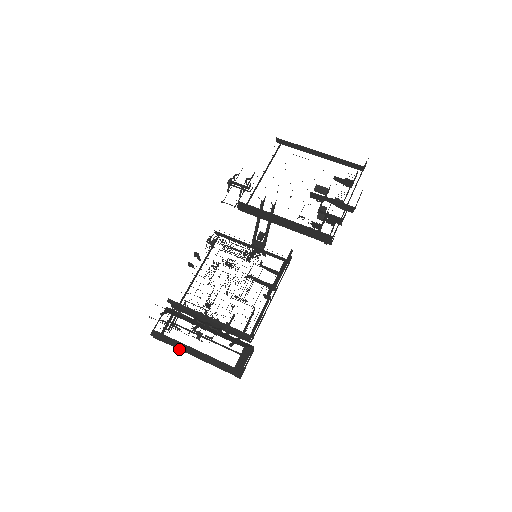
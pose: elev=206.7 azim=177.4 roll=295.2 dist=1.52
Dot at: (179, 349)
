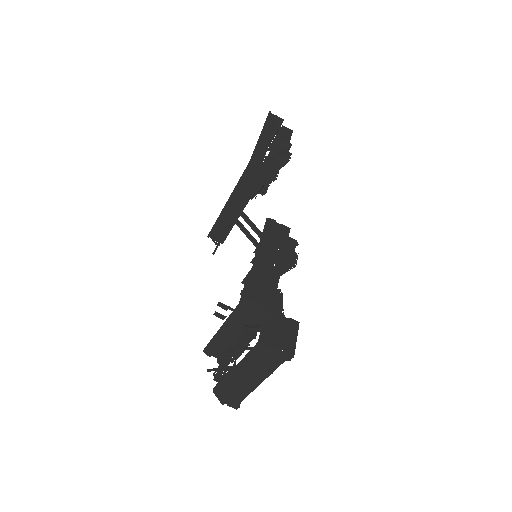
Dot at: (248, 393)
